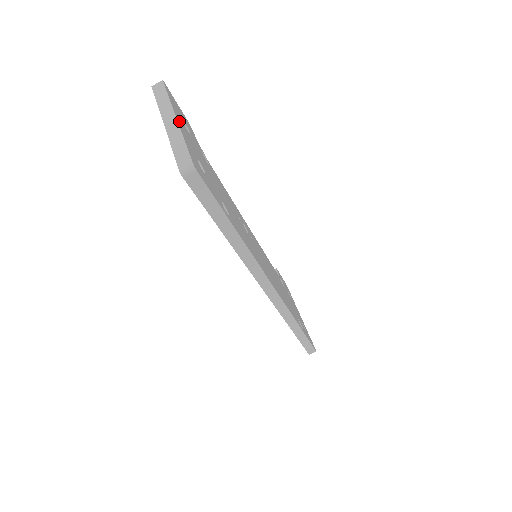
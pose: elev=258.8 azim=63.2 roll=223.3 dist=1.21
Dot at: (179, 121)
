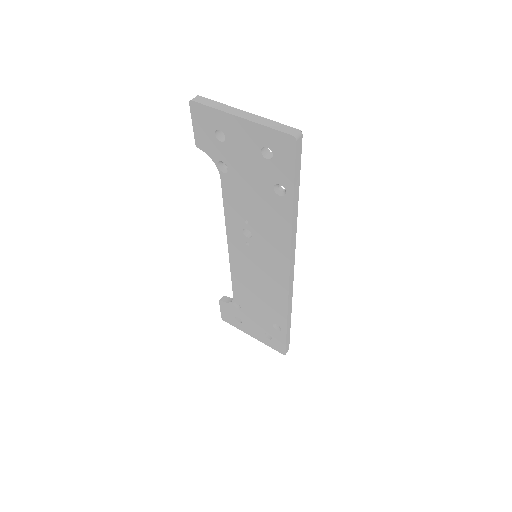
Dot at: occluded
